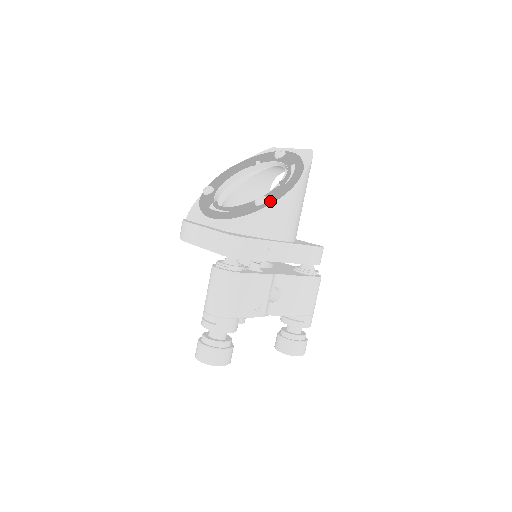
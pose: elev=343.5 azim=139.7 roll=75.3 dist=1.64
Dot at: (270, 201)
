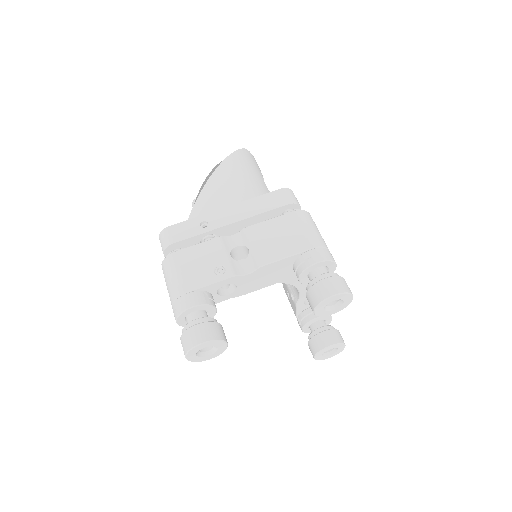
Dot at: (197, 196)
